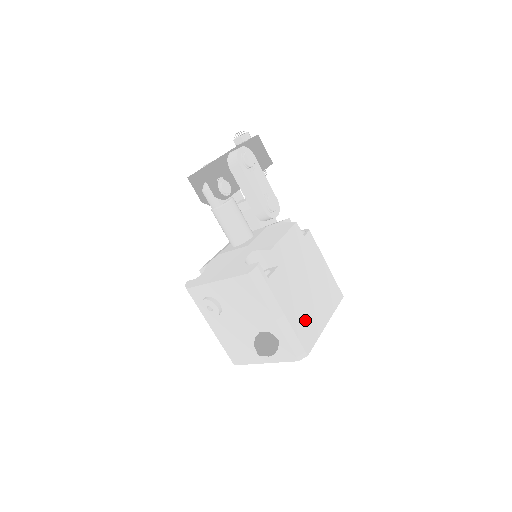
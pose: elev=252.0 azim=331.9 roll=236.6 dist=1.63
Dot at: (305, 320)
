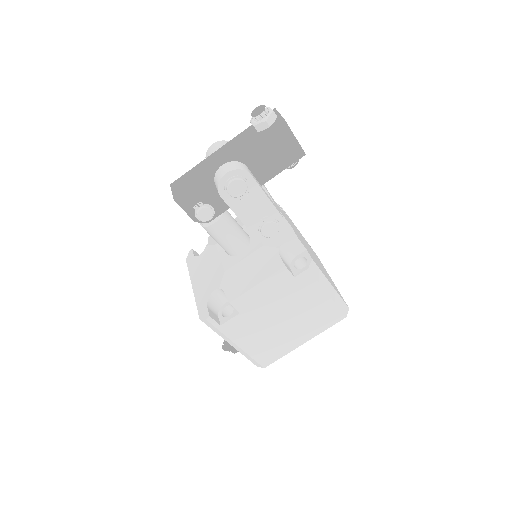
Dot at: (269, 346)
